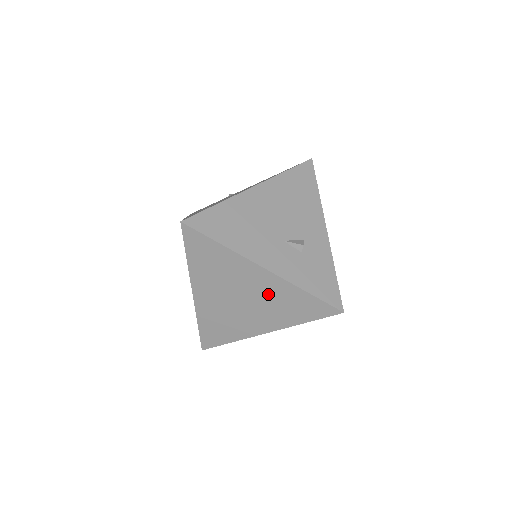
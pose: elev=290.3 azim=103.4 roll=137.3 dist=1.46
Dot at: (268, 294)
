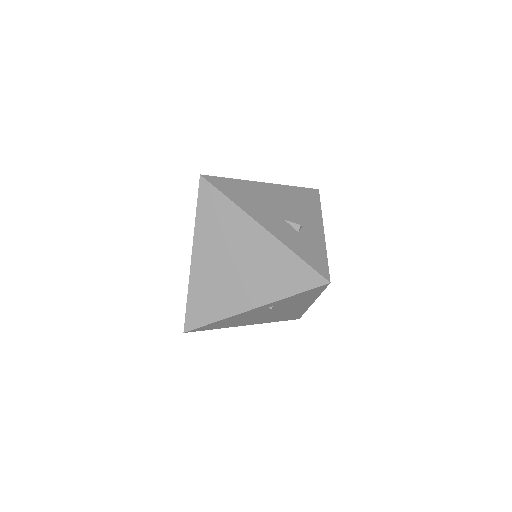
Dot at: (261, 258)
